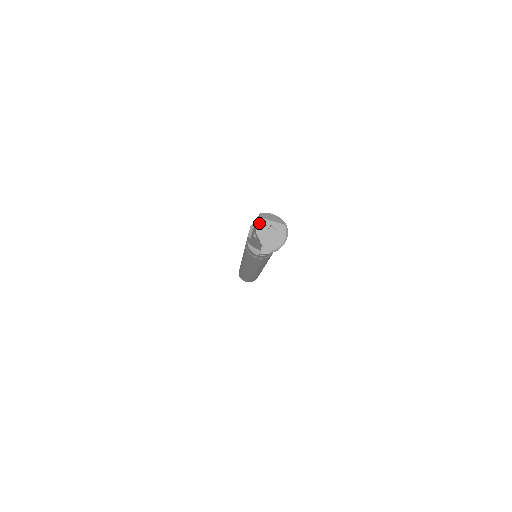
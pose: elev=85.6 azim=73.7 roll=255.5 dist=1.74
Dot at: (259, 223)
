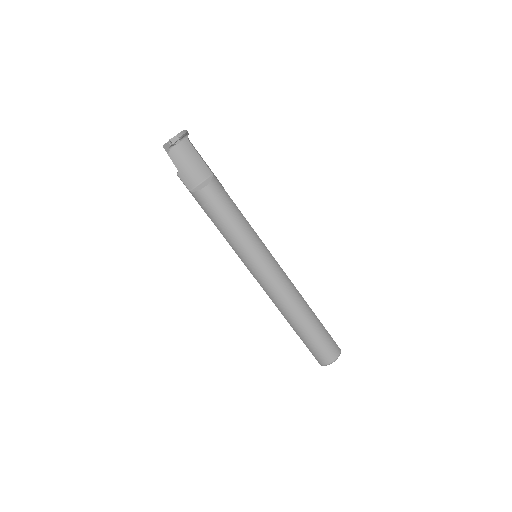
Dot at: occluded
